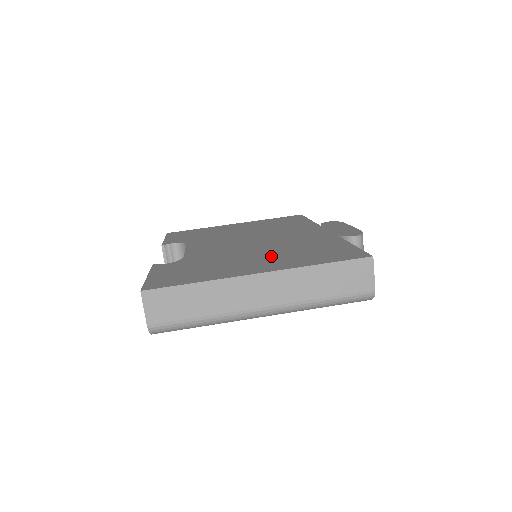
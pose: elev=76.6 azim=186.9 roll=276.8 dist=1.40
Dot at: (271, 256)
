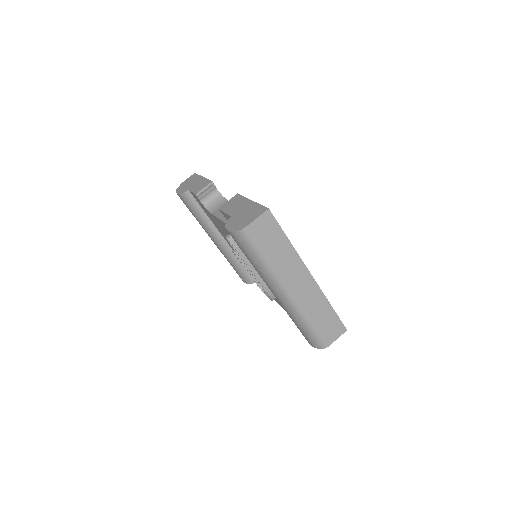
Dot at: occluded
